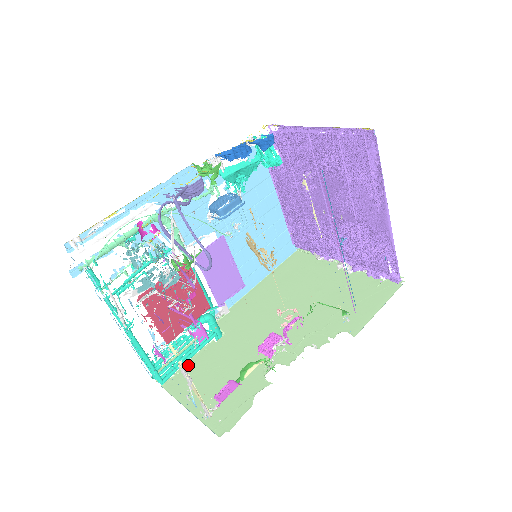
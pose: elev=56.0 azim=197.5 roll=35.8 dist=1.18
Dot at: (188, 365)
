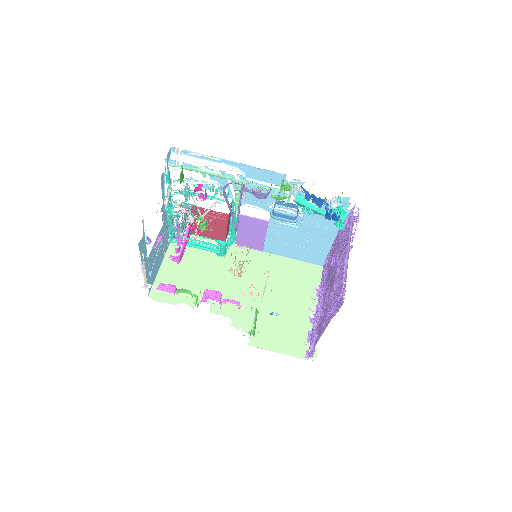
Dot at: (191, 248)
